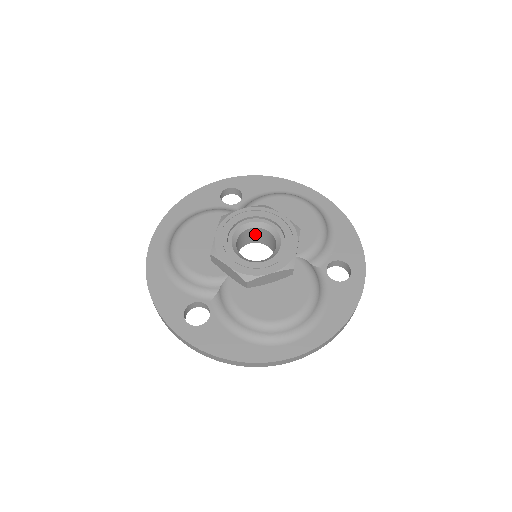
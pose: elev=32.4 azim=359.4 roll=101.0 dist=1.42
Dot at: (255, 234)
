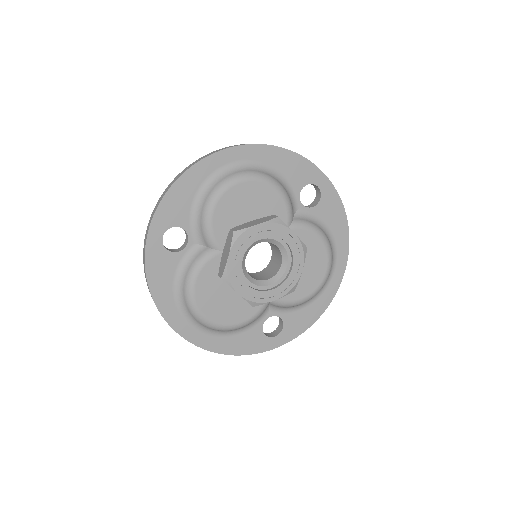
Dot at: occluded
